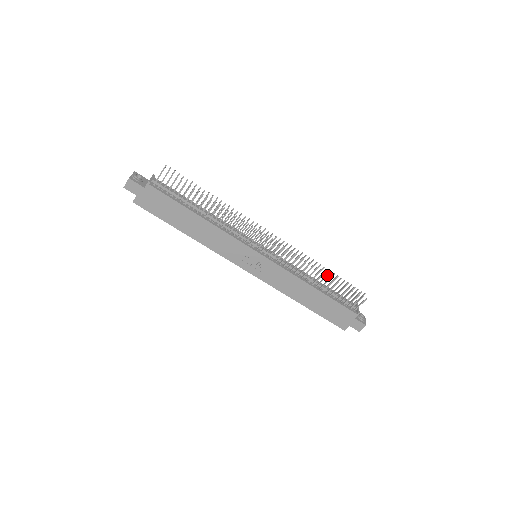
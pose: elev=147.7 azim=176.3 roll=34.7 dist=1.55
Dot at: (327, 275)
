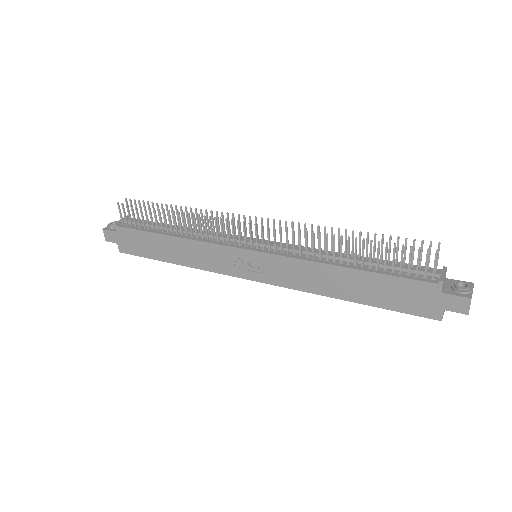
Dot at: occluded
